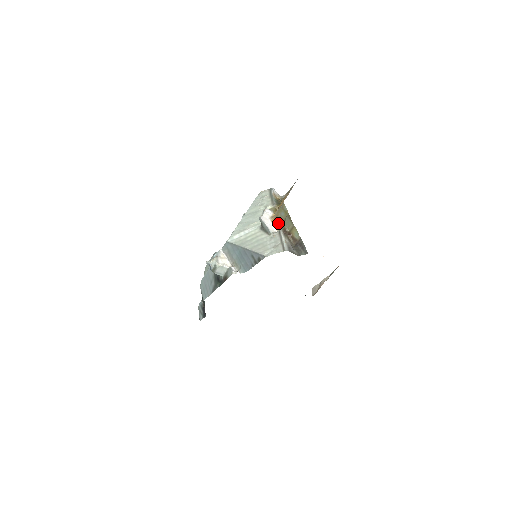
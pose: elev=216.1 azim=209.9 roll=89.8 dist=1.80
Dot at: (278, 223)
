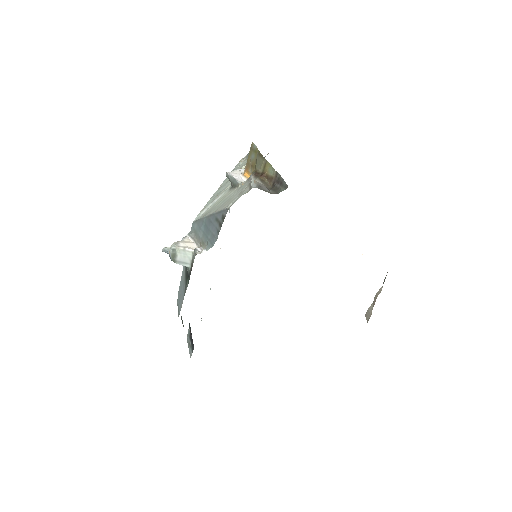
Dot at: (251, 172)
